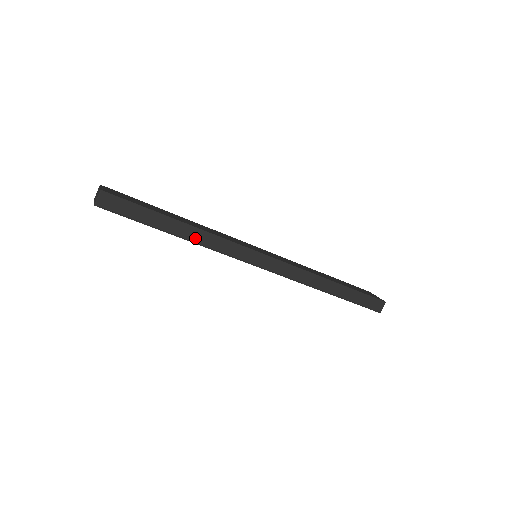
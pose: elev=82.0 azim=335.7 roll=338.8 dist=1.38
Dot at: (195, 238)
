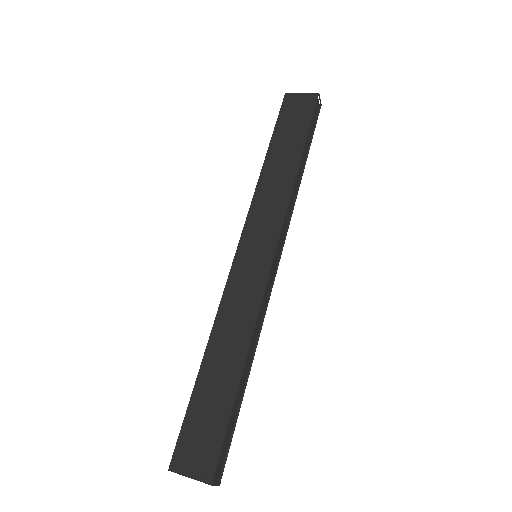
Dot at: (252, 348)
